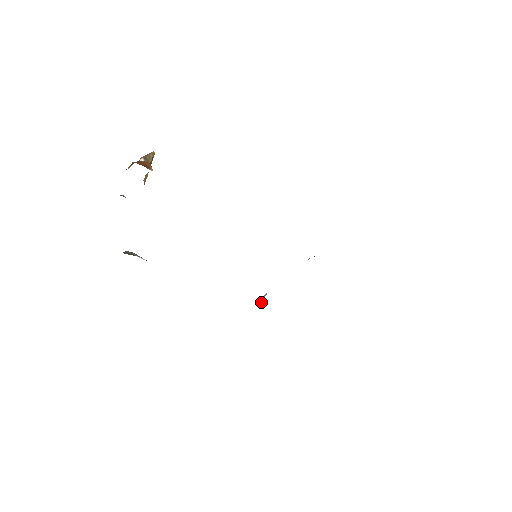
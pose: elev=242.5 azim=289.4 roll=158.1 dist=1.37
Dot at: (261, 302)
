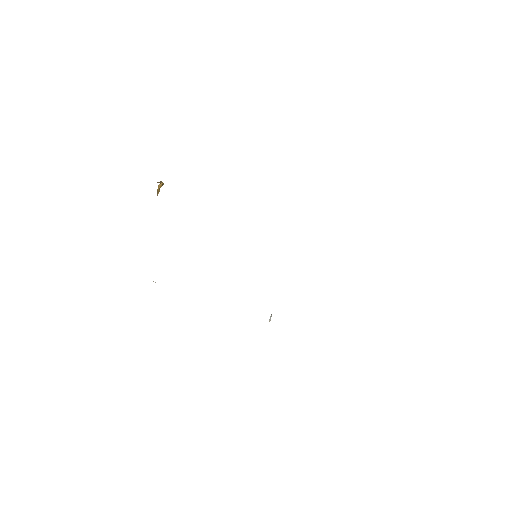
Dot at: occluded
